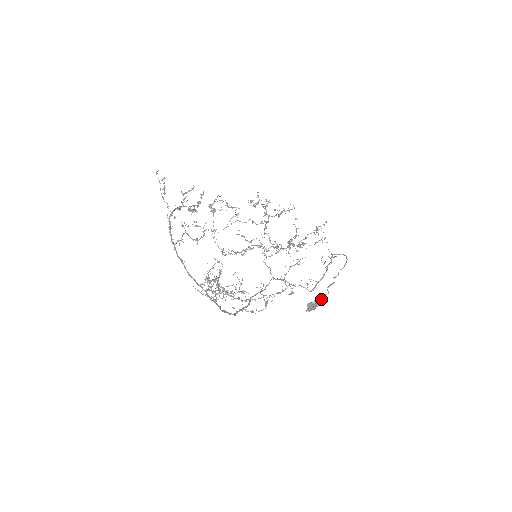
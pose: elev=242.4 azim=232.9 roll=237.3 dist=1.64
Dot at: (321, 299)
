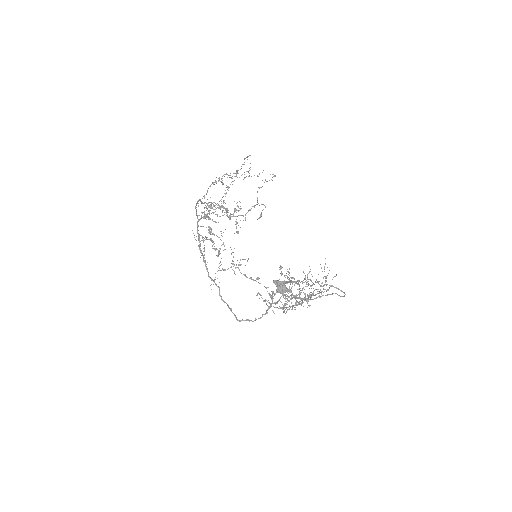
Dot at: occluded
